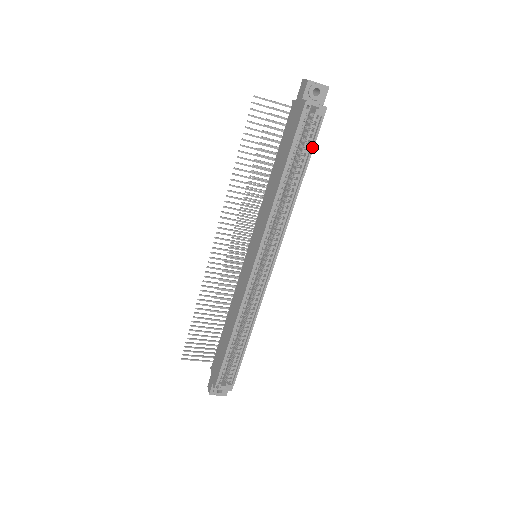
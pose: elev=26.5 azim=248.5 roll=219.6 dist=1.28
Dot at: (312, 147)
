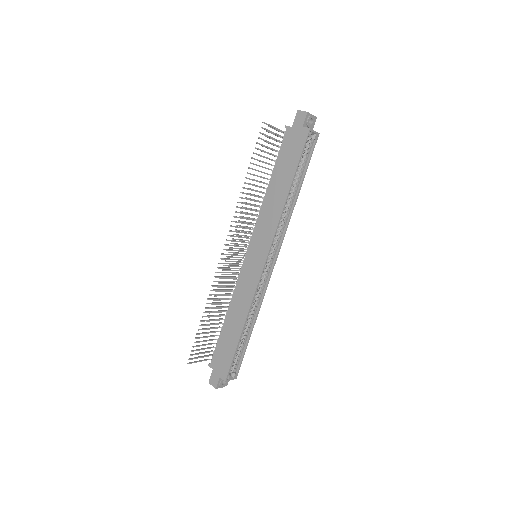
Dot at: (308, 164)
